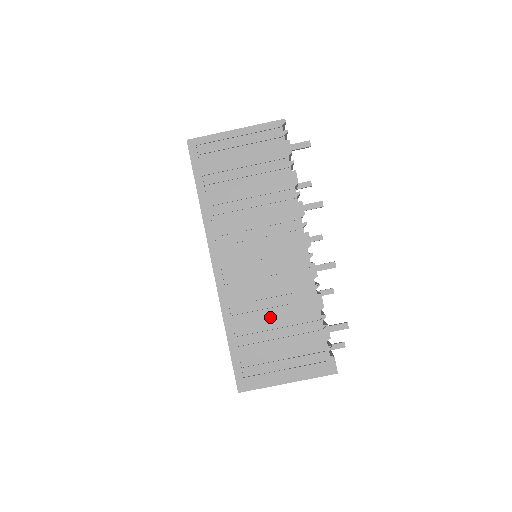
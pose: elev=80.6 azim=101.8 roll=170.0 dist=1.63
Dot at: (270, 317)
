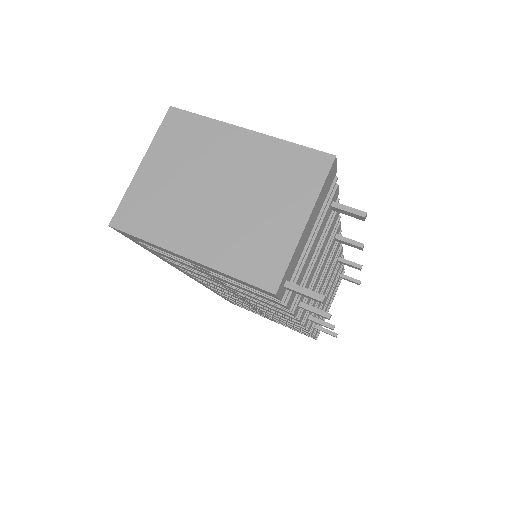
Dot at: occluded
